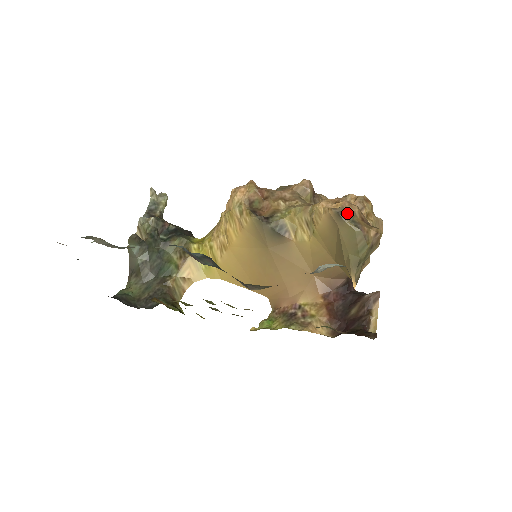
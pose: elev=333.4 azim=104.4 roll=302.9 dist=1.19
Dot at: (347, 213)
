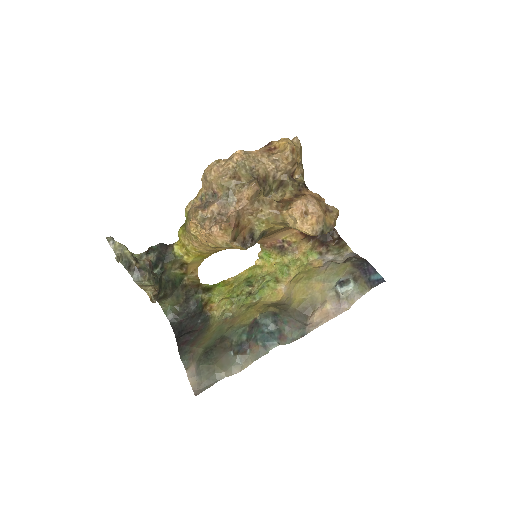
Dot at: (324, 229)
